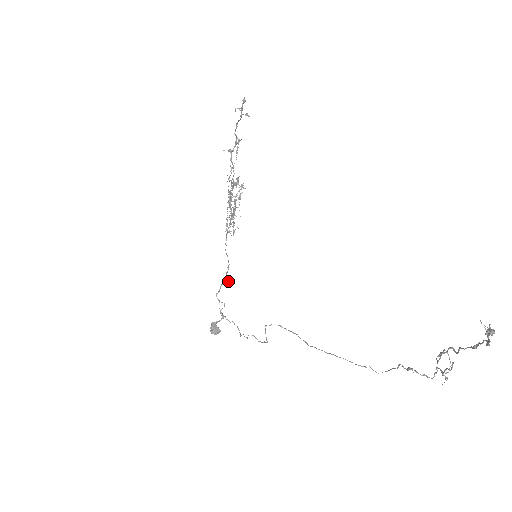
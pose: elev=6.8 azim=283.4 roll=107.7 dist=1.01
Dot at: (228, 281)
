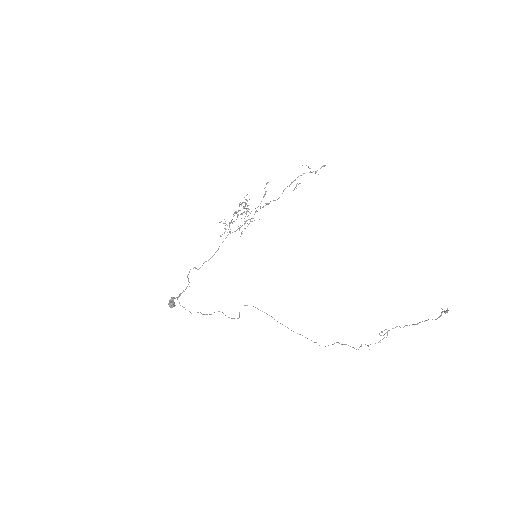
Dot at: occluded
